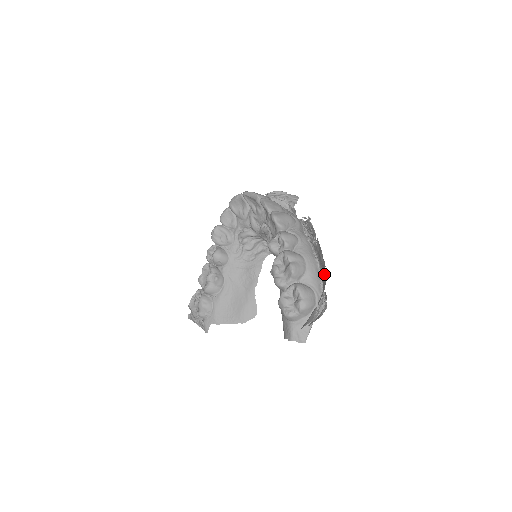
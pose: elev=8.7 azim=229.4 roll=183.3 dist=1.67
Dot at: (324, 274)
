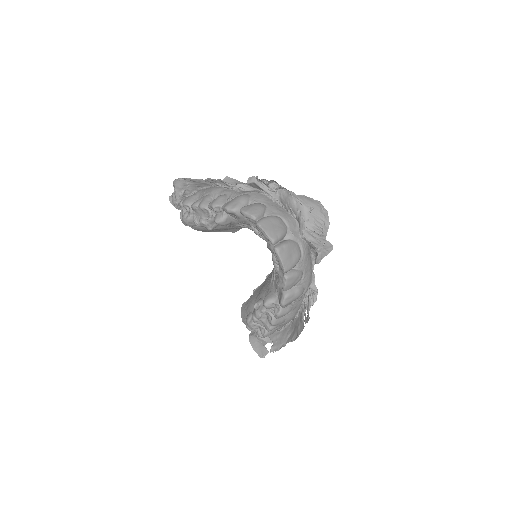
Dot at: (292, 331)
